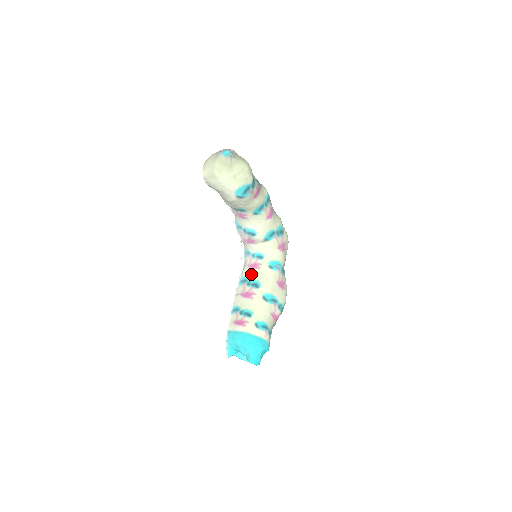
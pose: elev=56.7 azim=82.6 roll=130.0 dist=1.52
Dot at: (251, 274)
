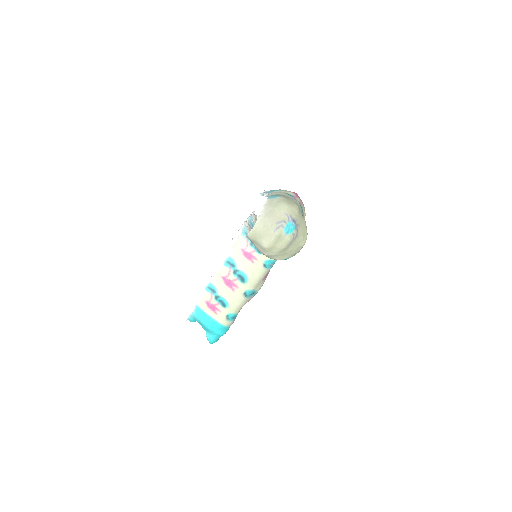
Dot at: (242, 263)
